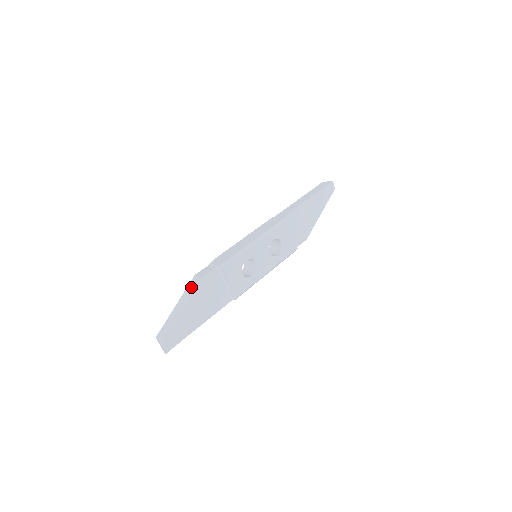
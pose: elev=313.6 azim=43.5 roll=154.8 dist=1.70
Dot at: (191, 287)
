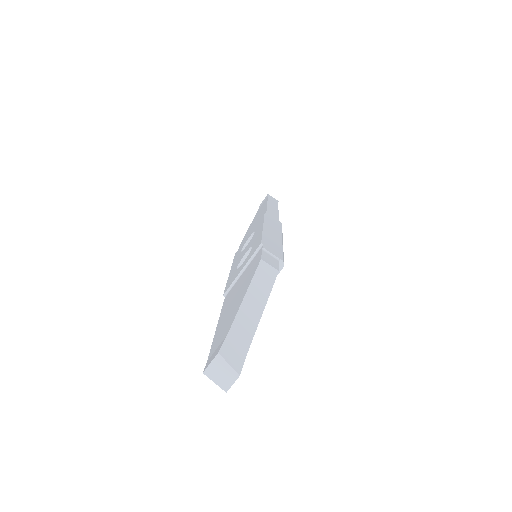
Dot at: (264, 279)
